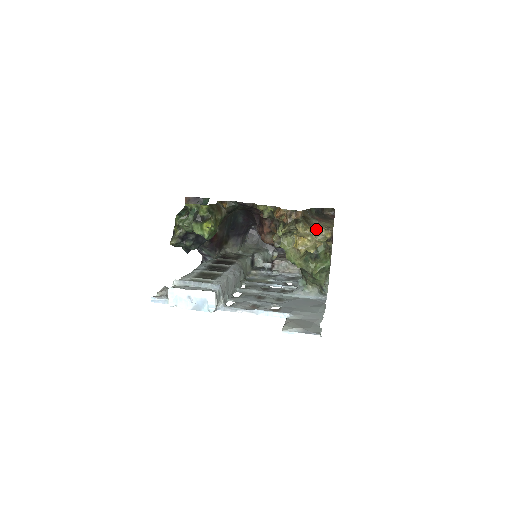
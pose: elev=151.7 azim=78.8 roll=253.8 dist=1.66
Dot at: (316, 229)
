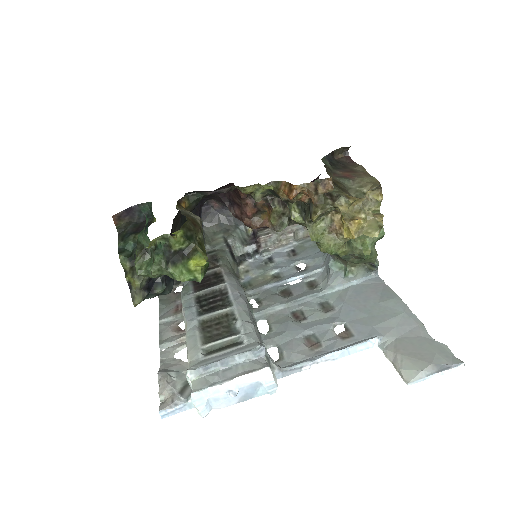
Dot at: (358, 195)
